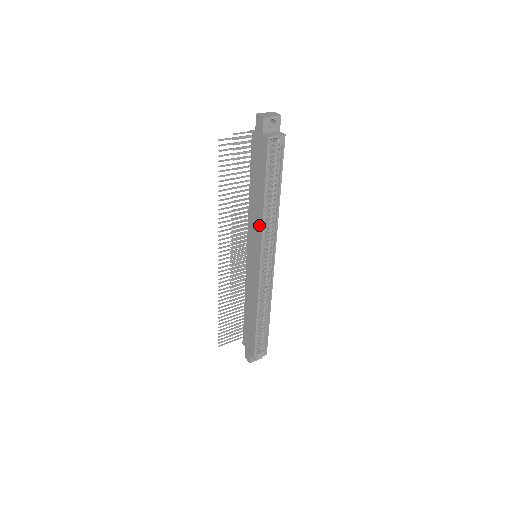
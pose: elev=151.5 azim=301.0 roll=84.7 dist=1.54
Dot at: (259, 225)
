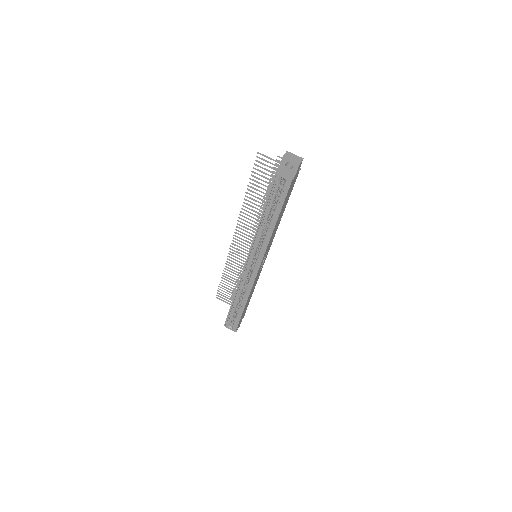
Dot at: occluded
